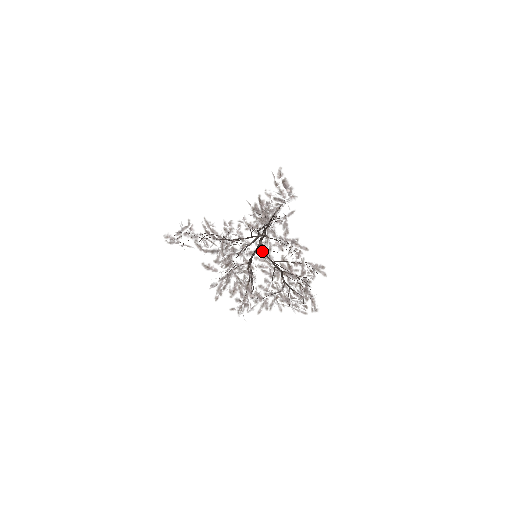
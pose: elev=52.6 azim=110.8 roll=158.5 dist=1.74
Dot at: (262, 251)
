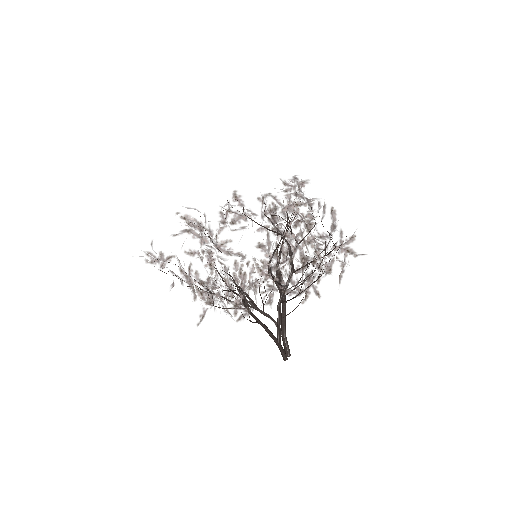
Dot at: occluded
